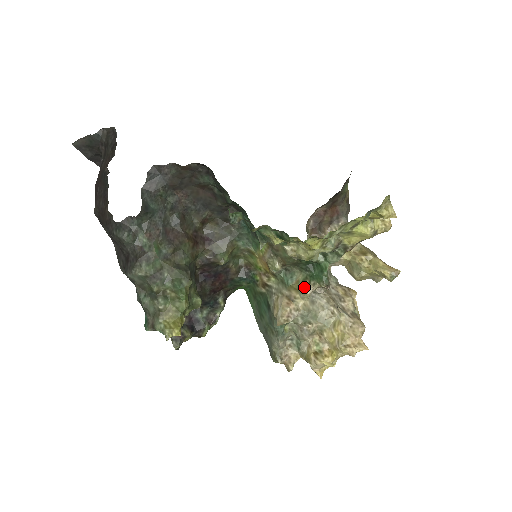
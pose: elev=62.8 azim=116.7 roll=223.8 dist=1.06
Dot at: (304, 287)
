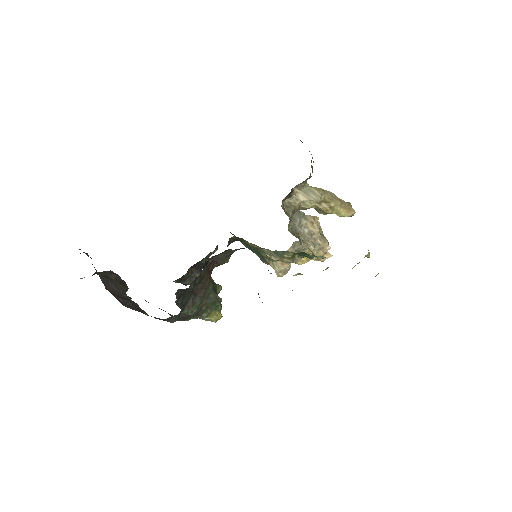
Dot at: (294, 258)
